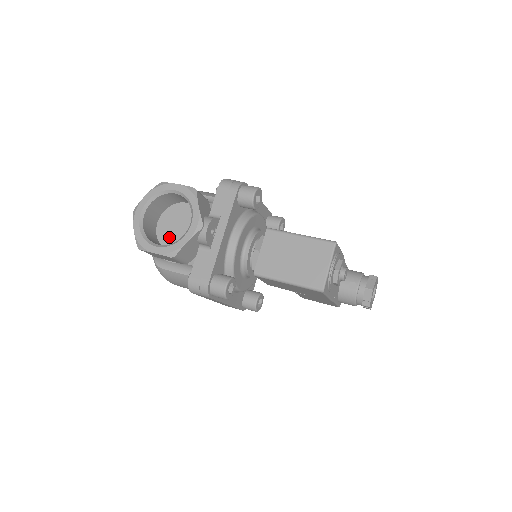
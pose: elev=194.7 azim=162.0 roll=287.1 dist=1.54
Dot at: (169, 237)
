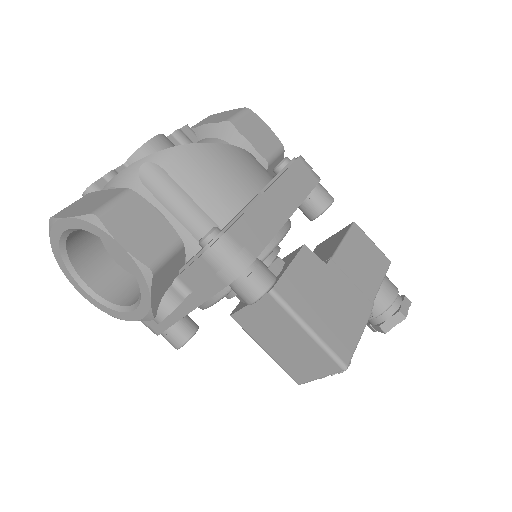
Dot at: occluded
